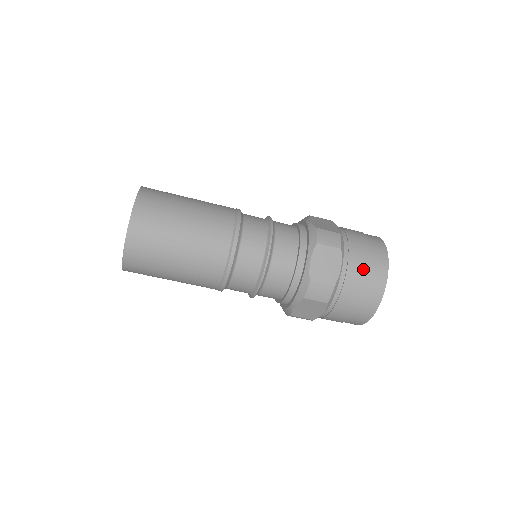
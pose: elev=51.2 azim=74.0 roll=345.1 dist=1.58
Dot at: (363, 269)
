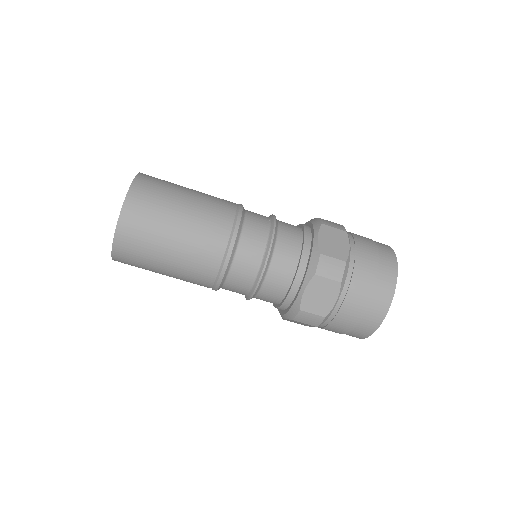
Dot at: (361, 304)
